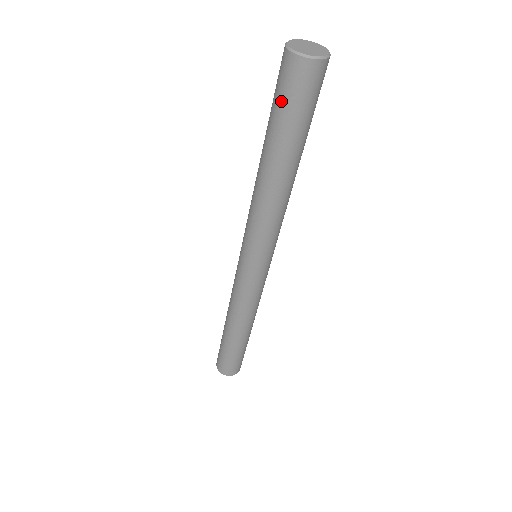
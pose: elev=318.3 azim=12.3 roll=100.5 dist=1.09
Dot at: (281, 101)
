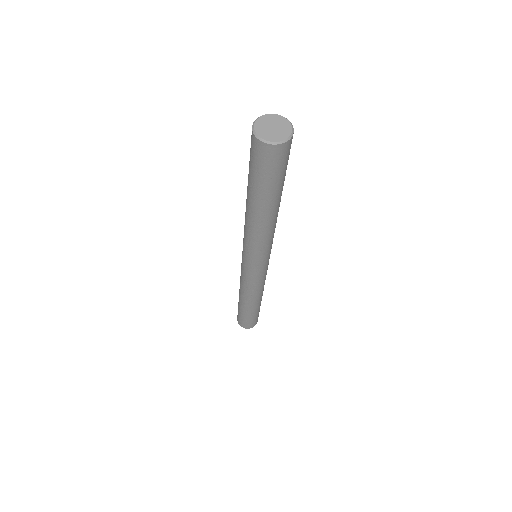
Dot at: (254, 168)
